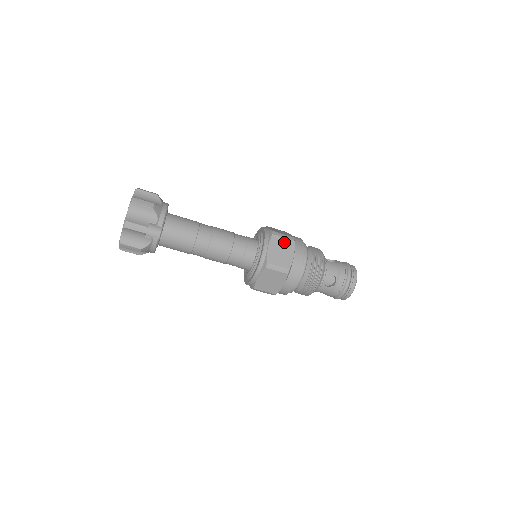
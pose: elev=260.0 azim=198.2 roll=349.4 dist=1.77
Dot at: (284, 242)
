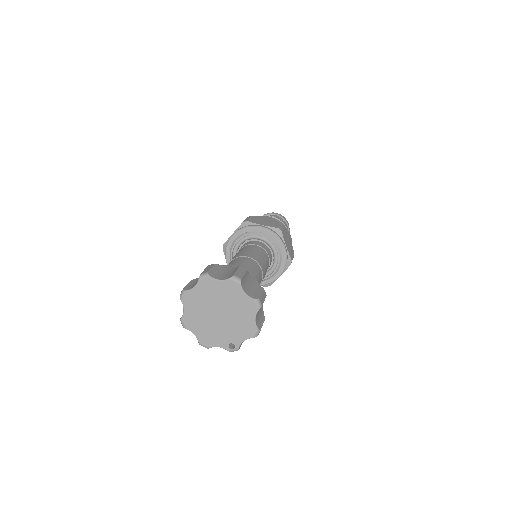
Dot at: occluded
